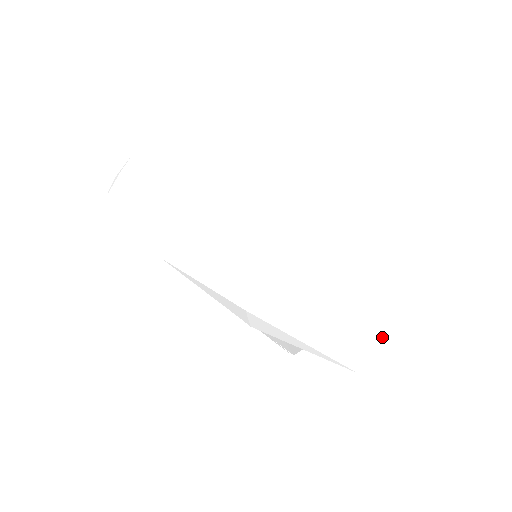
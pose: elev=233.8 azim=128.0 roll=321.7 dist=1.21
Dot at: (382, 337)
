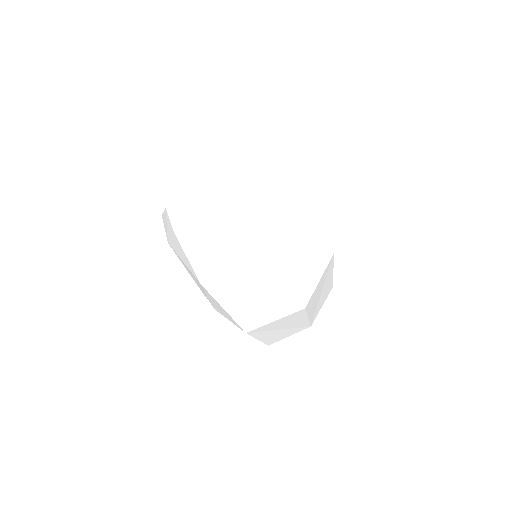
Dot at: occluded
